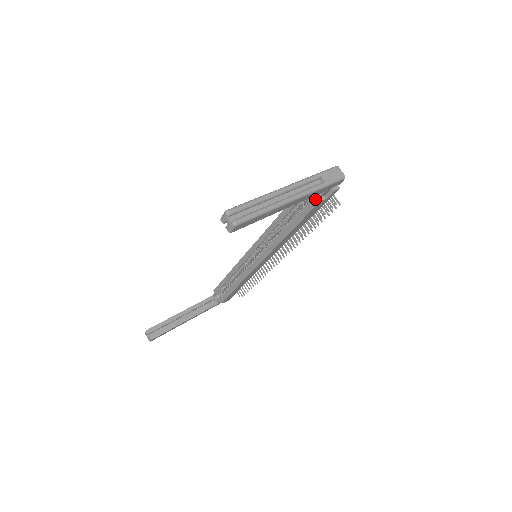
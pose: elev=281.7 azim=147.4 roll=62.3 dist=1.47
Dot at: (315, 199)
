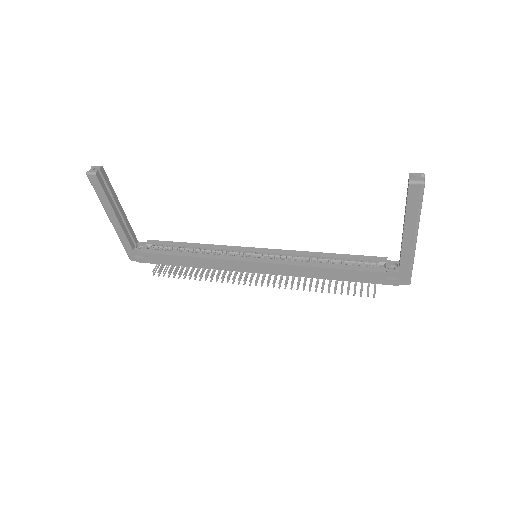
Dot at: (384, 269)
